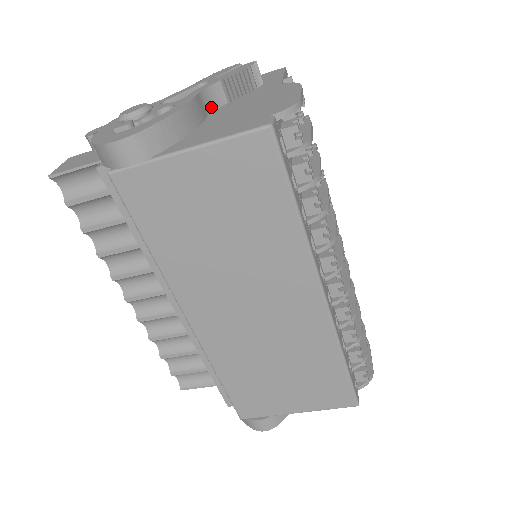
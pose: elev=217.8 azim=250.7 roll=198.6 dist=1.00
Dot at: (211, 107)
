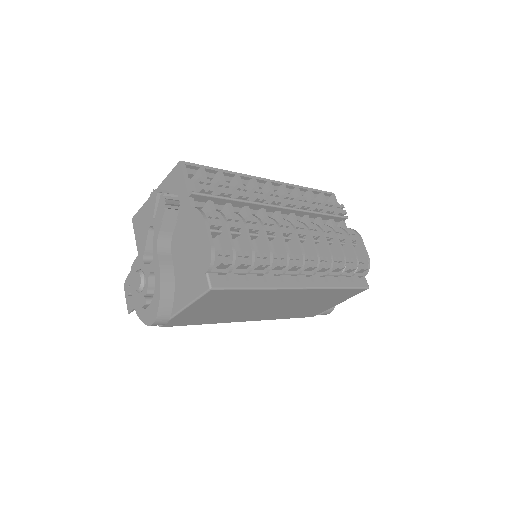
Dot at: (168, 246)
